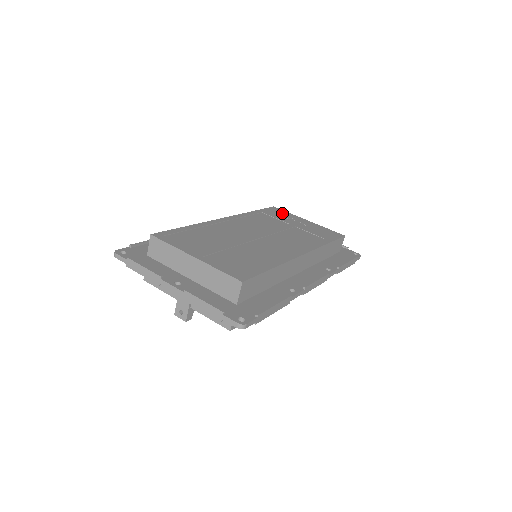
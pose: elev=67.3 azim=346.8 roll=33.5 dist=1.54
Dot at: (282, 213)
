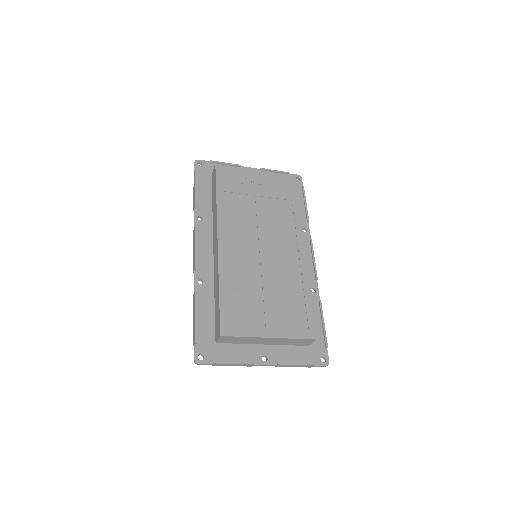
Dot at: (233, 175)
